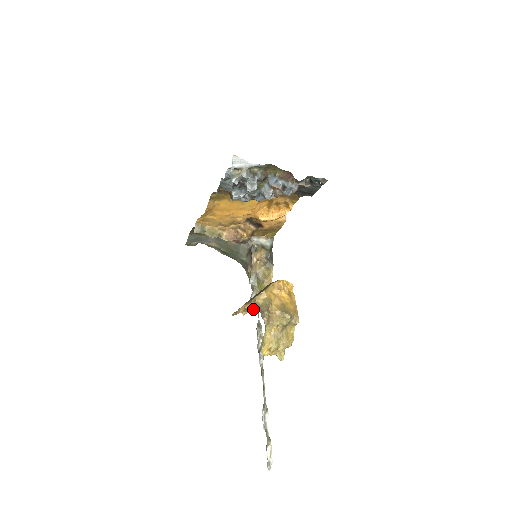
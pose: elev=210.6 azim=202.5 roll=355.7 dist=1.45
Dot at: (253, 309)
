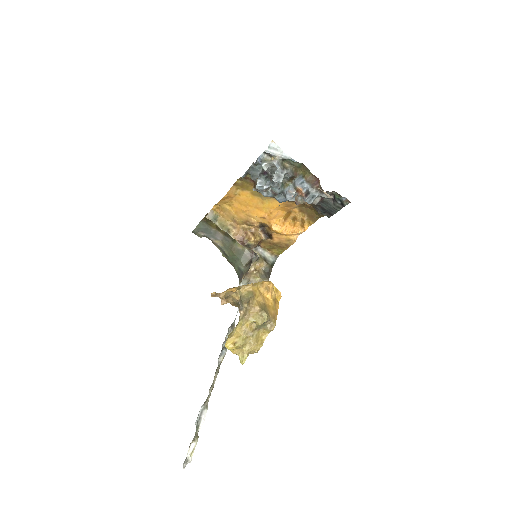
Dot at: (234, 301)
